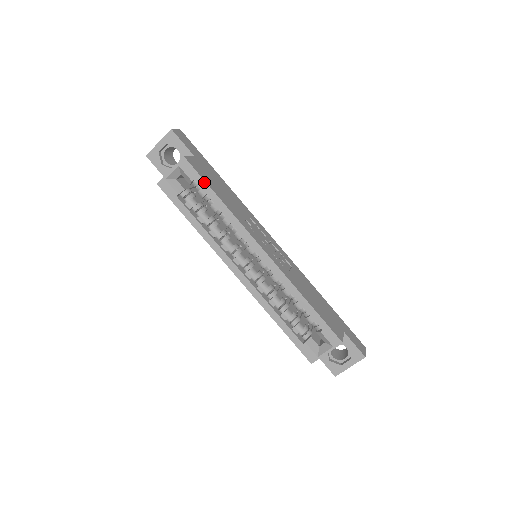
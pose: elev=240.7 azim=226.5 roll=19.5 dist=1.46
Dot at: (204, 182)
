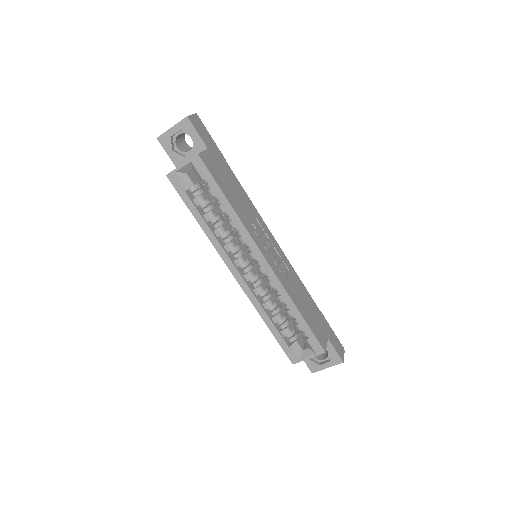
Dot at: (215, 183)
